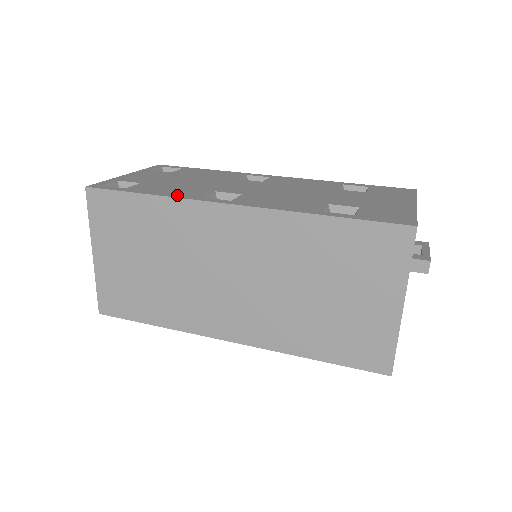
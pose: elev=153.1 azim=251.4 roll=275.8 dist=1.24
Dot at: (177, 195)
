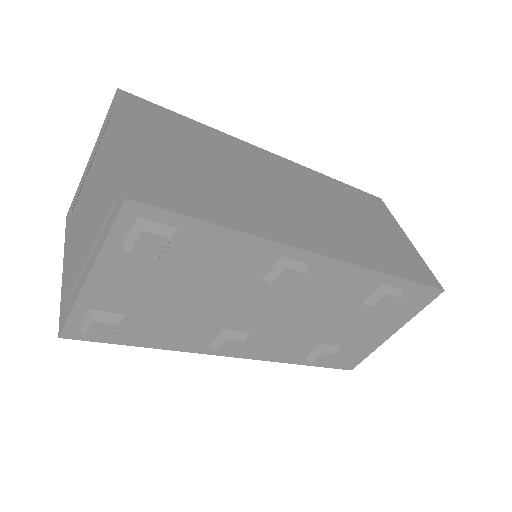
Dot at: occluded
